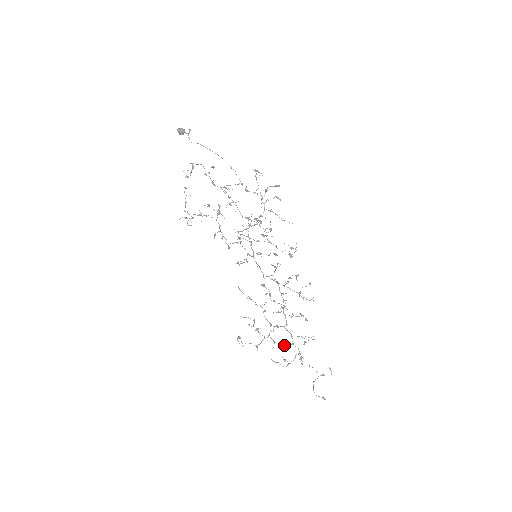
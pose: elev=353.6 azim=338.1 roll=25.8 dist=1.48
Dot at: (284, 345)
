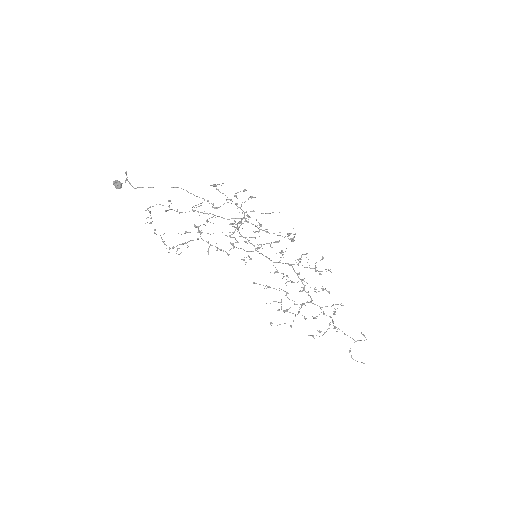
Dot at: (315, 318)
